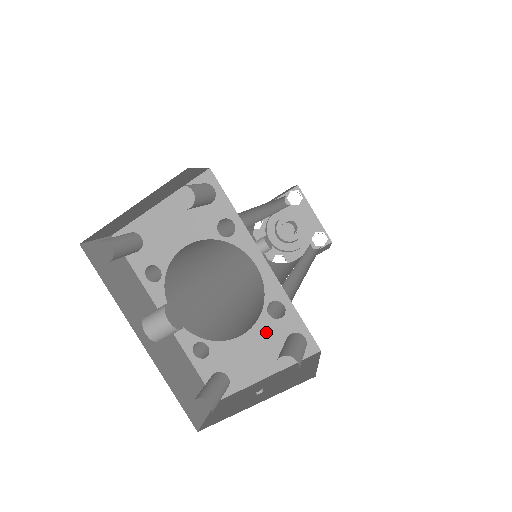
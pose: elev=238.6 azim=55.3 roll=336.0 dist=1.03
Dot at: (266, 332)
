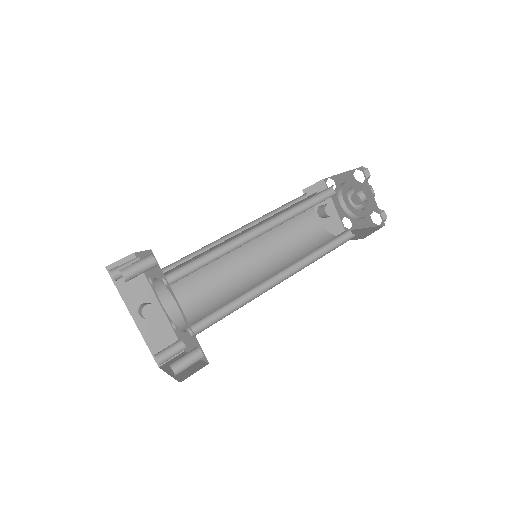
Dot at: (190, 338)
